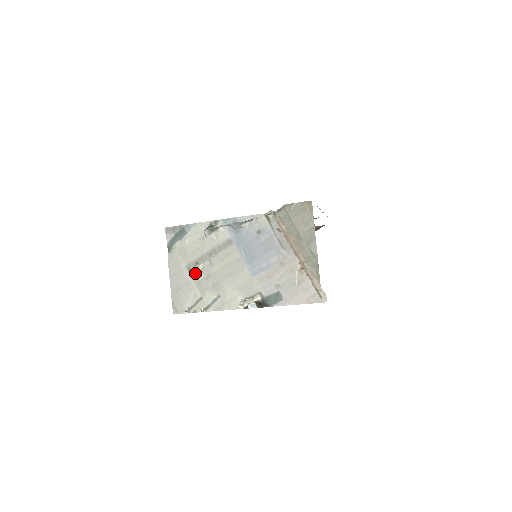
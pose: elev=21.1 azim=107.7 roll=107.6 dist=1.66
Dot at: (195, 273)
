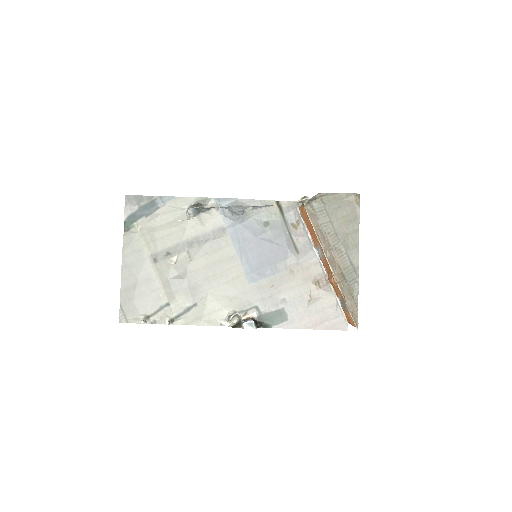
Dot at: (163, 267)
